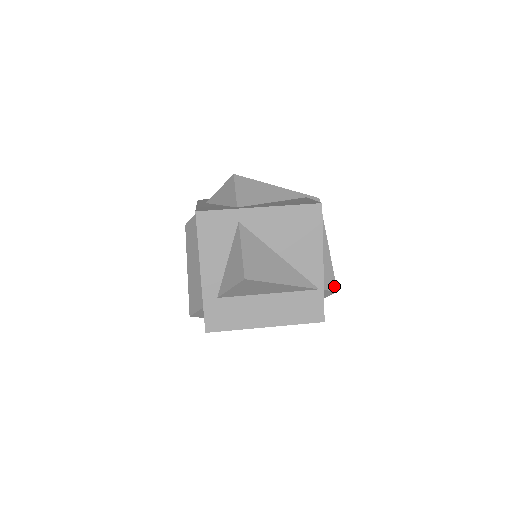
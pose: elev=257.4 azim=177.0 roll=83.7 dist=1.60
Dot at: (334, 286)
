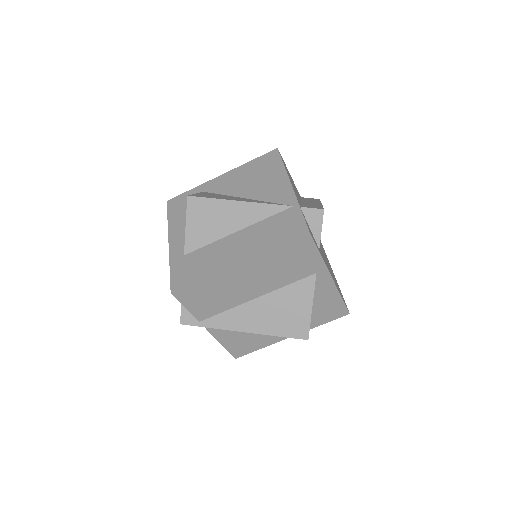
Dot at: (320, 208)
